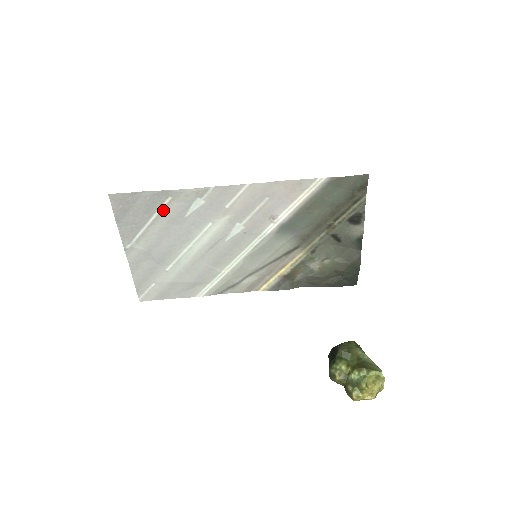
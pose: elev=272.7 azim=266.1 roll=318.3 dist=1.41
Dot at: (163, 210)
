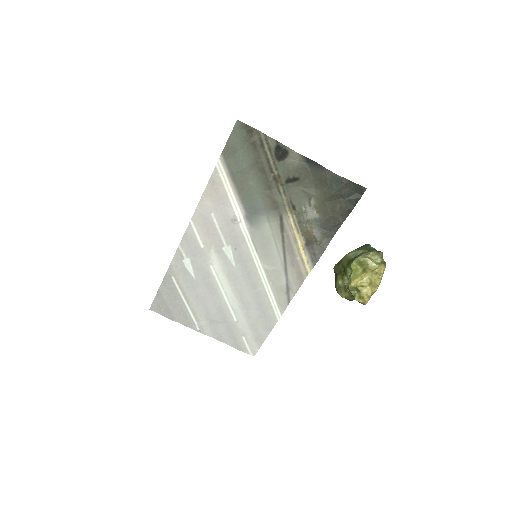
Dot at: (180, 288)
